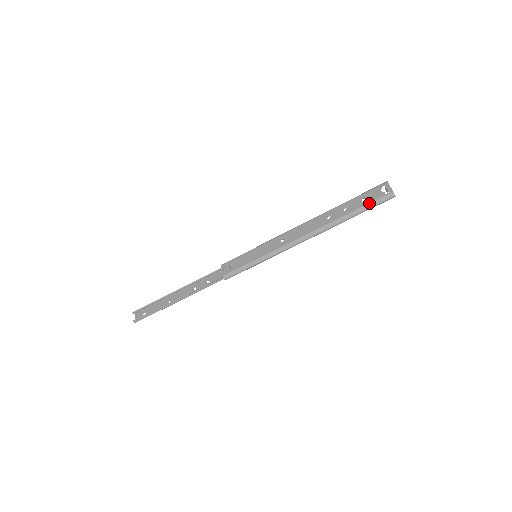
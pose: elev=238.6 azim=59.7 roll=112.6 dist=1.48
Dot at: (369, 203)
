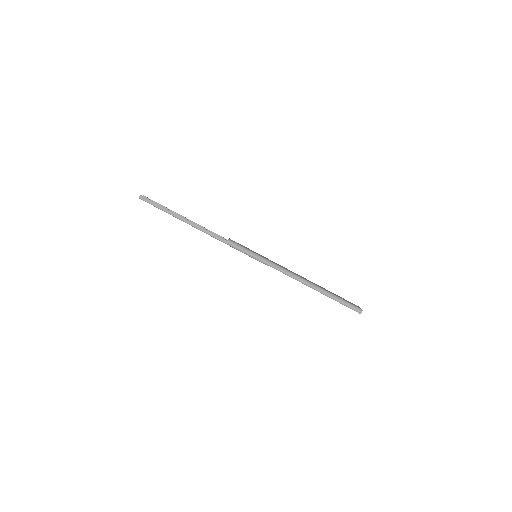
Dot at: occluded
